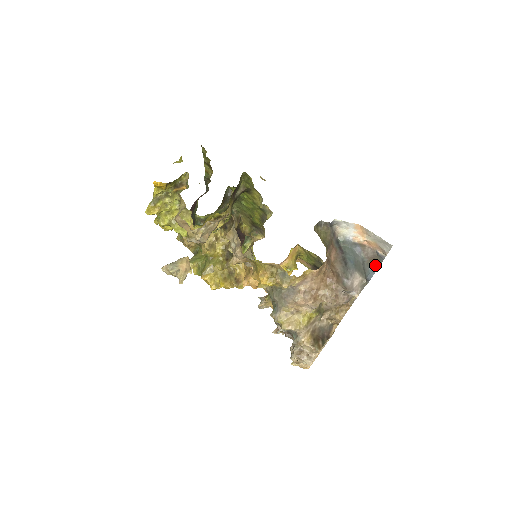
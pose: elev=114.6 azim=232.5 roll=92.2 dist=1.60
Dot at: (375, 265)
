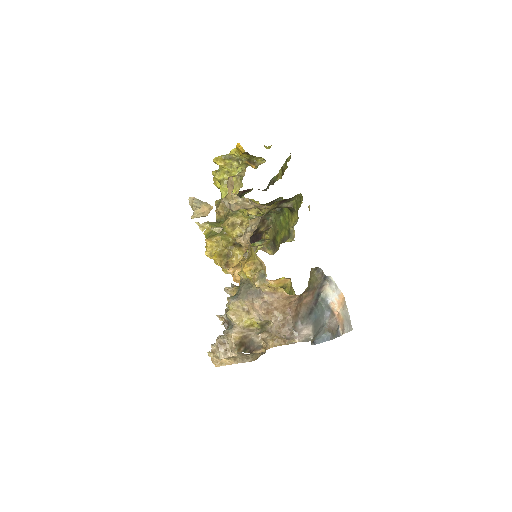
Dot at: (329, 336)
